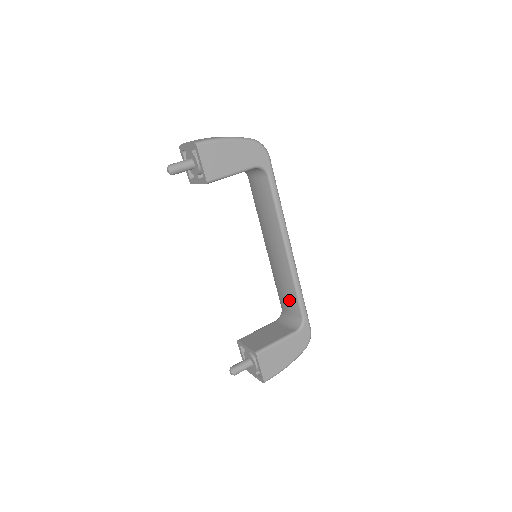
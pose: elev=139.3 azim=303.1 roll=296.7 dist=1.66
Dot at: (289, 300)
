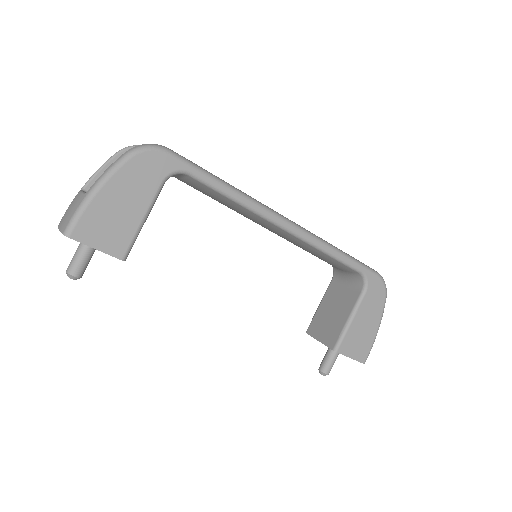
Dot at: (331, 263)
